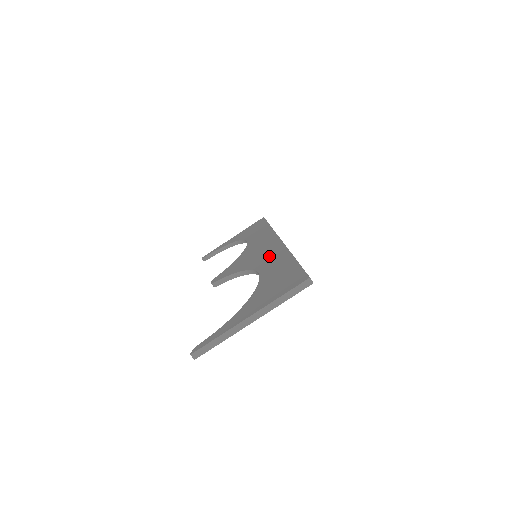
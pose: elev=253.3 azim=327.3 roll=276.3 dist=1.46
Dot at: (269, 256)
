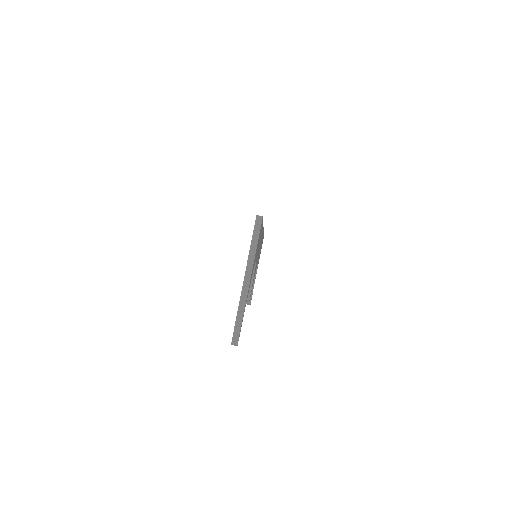
Dot at: occluded
